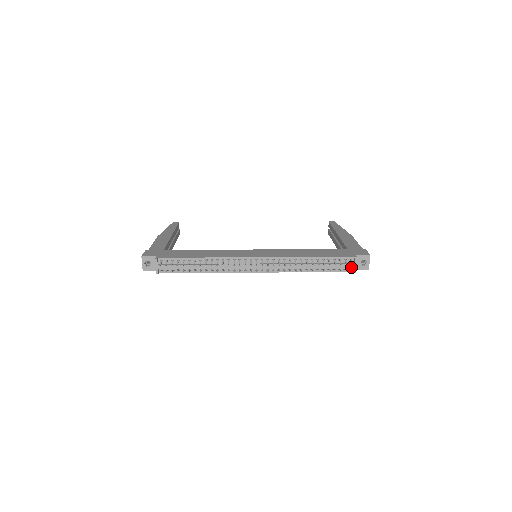
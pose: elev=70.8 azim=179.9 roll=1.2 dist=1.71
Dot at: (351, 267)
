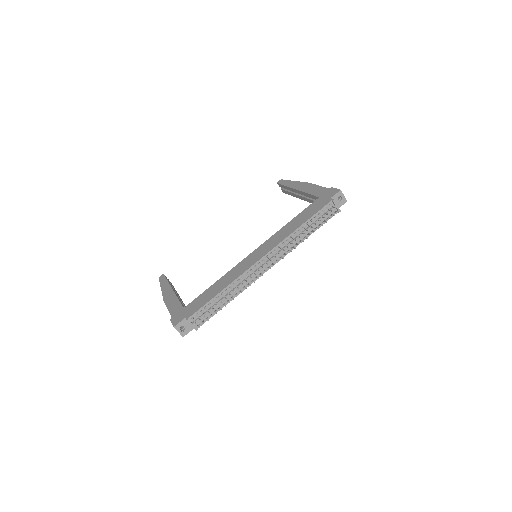
Dot at: (334, 210)
